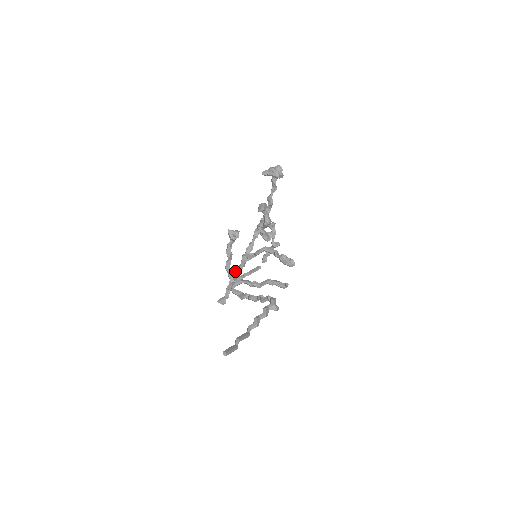
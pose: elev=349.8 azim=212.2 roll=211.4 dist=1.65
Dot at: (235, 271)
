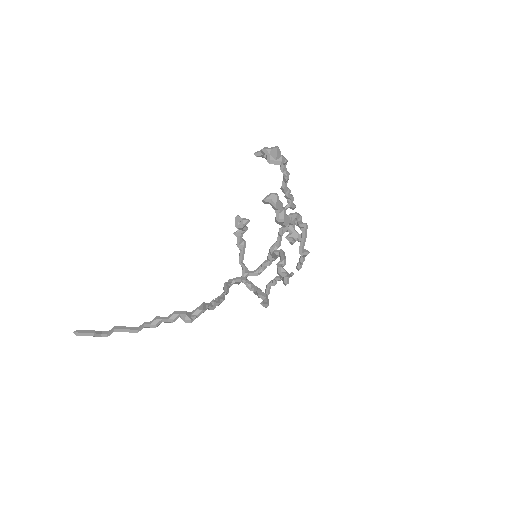
Dot at: (258, 267)
